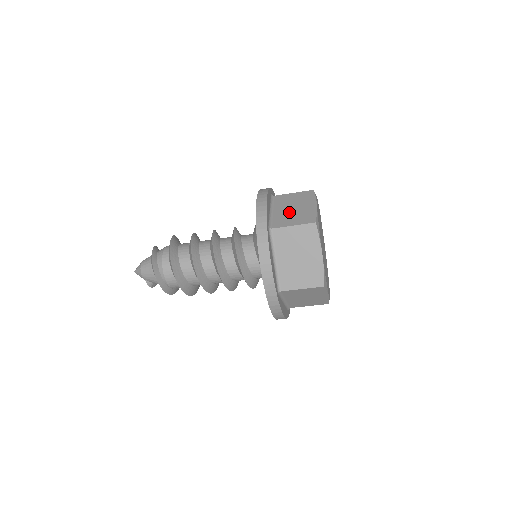
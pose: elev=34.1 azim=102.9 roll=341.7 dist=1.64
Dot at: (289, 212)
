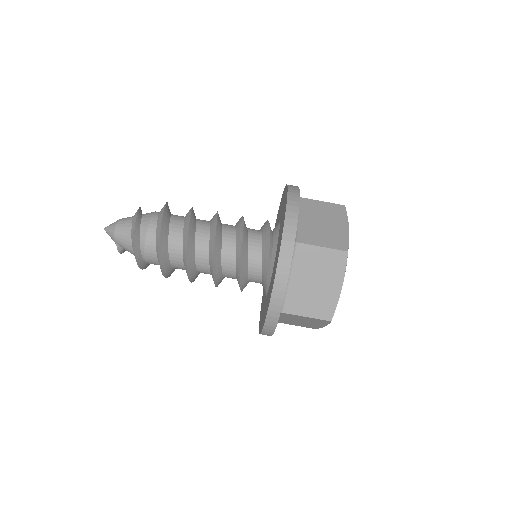
Dot at: (317, 226)
